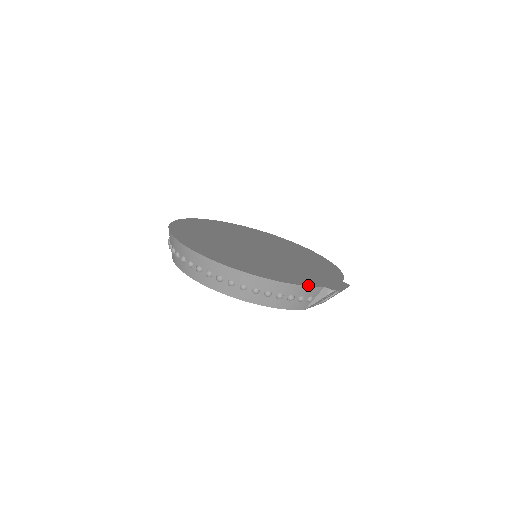
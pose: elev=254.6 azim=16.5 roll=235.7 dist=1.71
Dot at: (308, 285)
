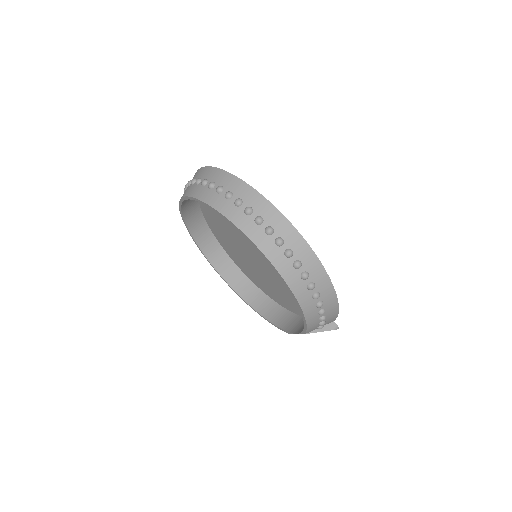
Dot at: (337, 313)
